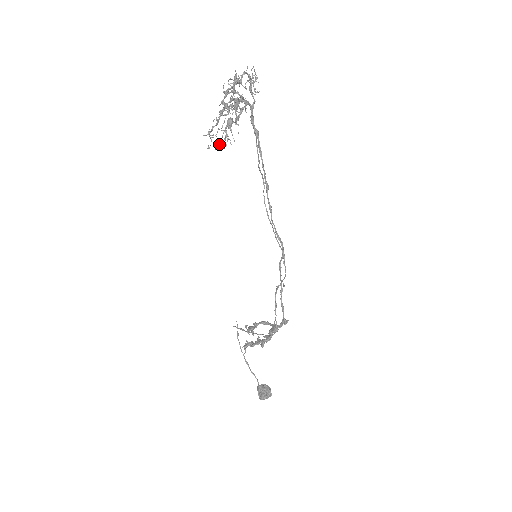
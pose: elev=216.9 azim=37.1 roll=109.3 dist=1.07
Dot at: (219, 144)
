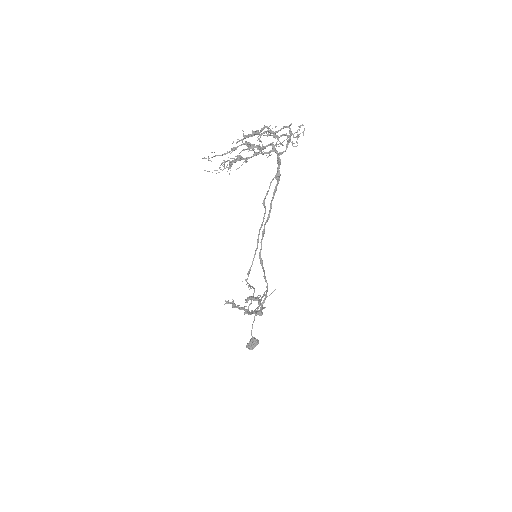
Dot at: (225, 168)
